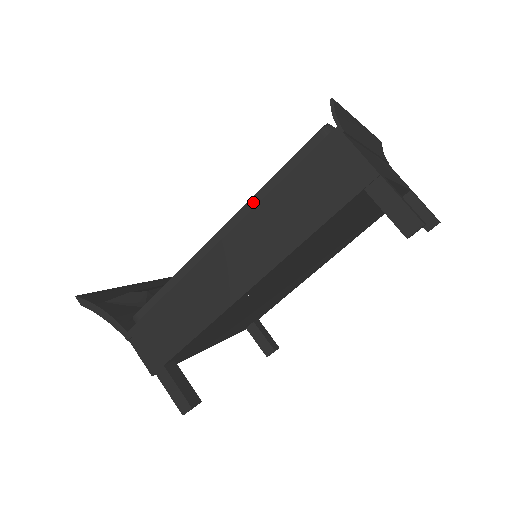
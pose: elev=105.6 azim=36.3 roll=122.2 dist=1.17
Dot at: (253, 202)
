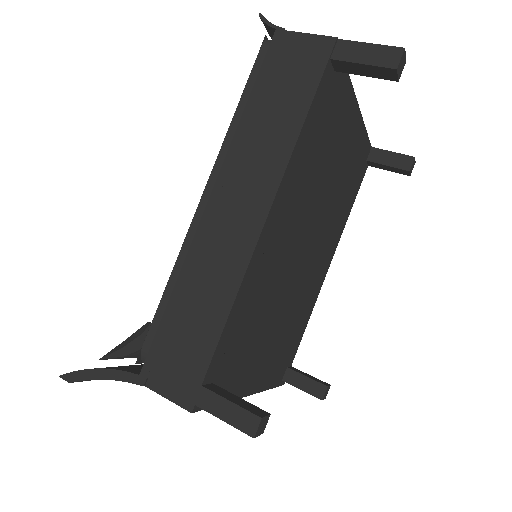
Dot at: (228, 140)
